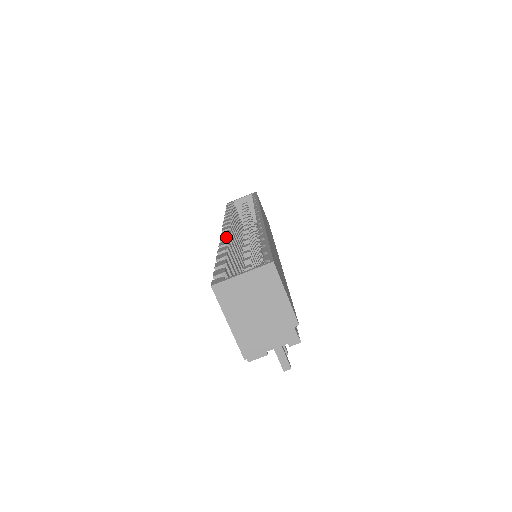
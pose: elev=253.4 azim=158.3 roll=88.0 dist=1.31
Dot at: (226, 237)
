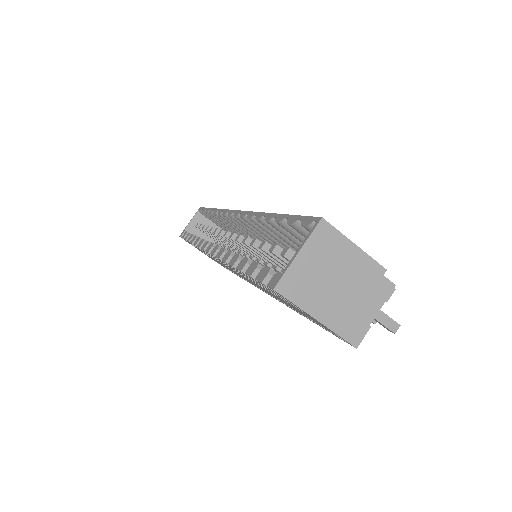
Dot at: (222, 251)
